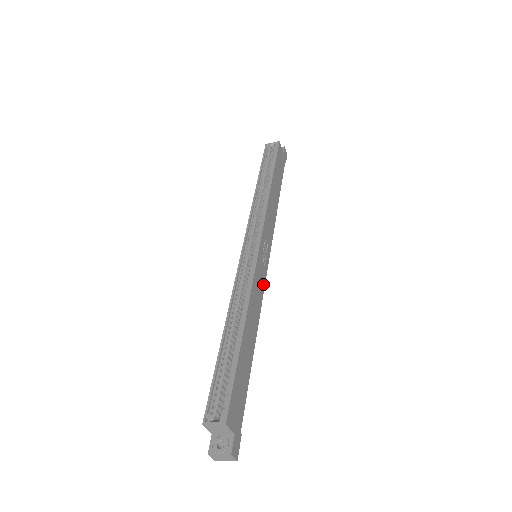
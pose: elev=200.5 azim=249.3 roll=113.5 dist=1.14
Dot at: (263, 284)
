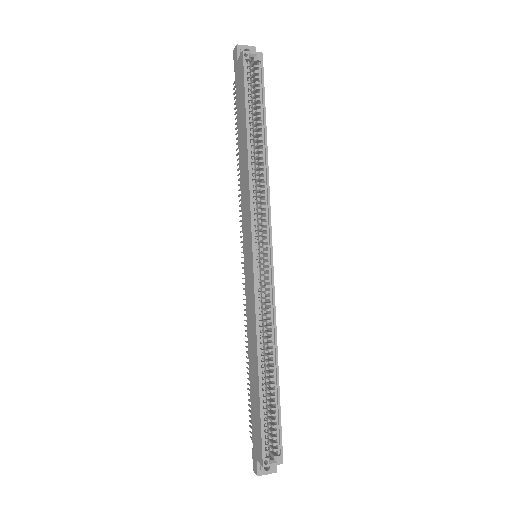
Dot at: occluded
